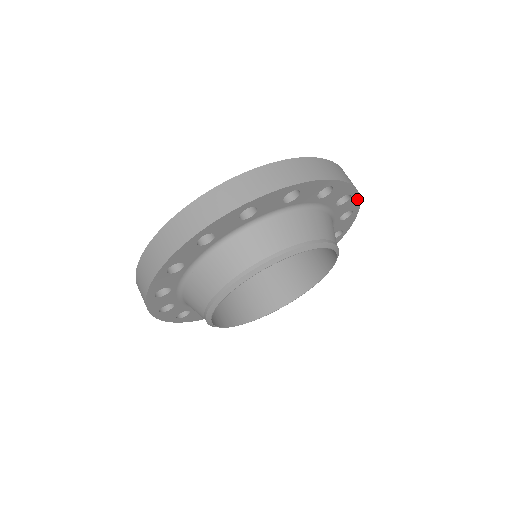
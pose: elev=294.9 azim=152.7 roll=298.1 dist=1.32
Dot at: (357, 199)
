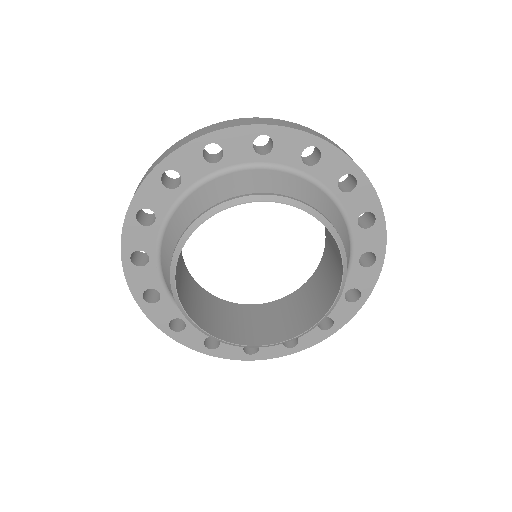
Dot at: (375, 278)
